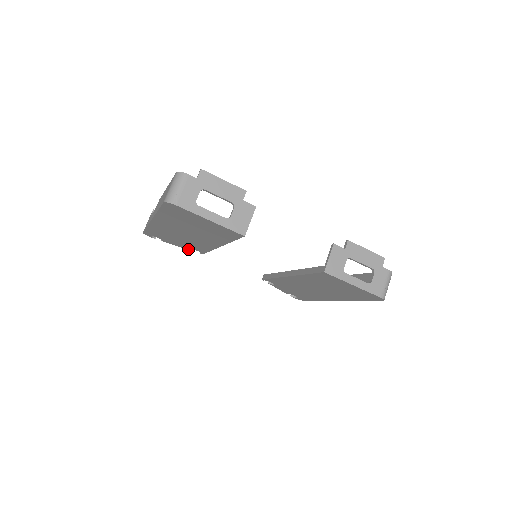
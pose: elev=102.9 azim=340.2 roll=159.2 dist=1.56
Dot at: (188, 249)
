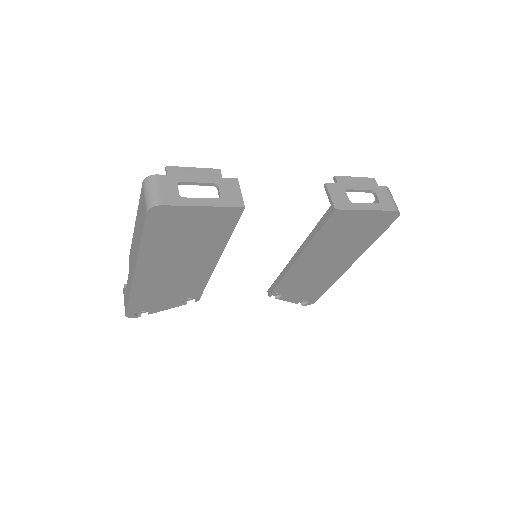
Dot at: (181, 304)
